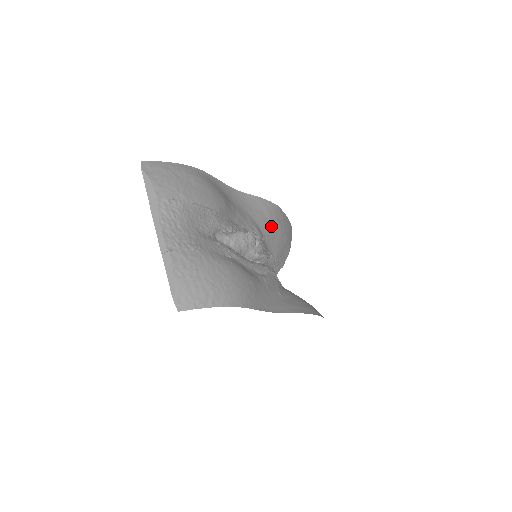
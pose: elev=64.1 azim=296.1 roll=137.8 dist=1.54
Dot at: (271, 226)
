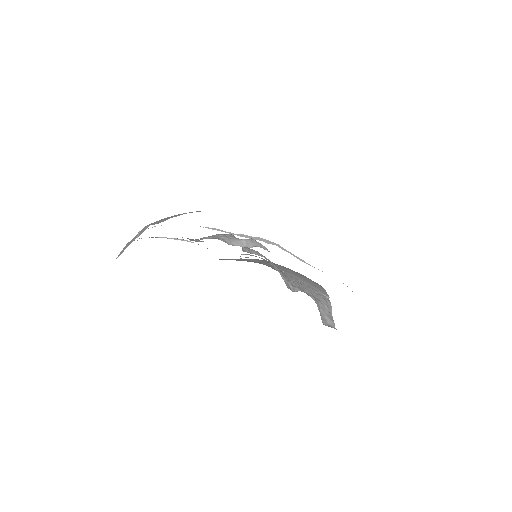
Dot at: occluded
